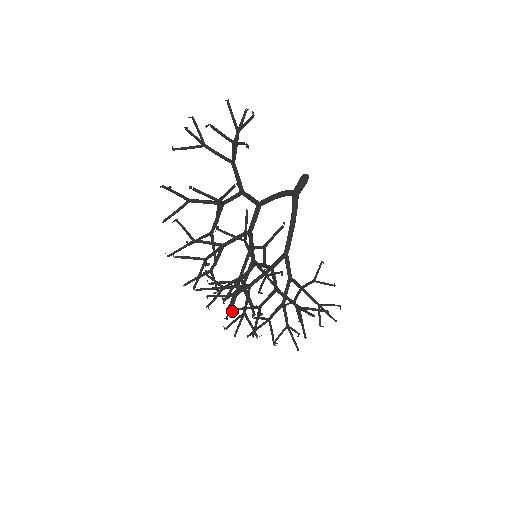
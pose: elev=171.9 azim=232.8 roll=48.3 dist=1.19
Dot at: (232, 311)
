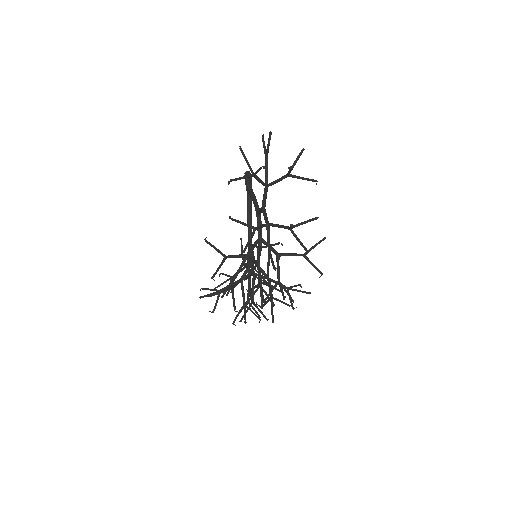
Dot at: (262, 308)
